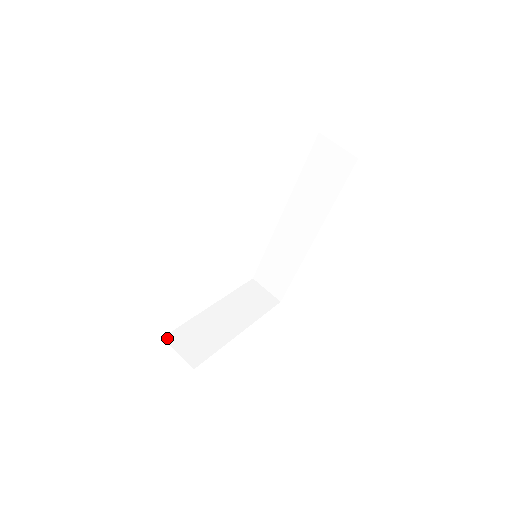
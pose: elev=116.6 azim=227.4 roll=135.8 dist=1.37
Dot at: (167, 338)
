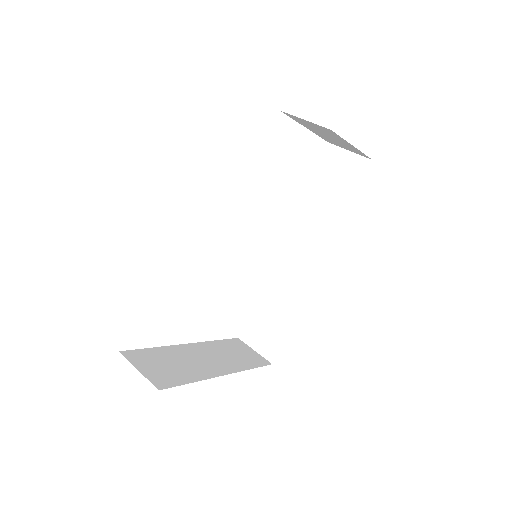
Dot at: (125, 353)
